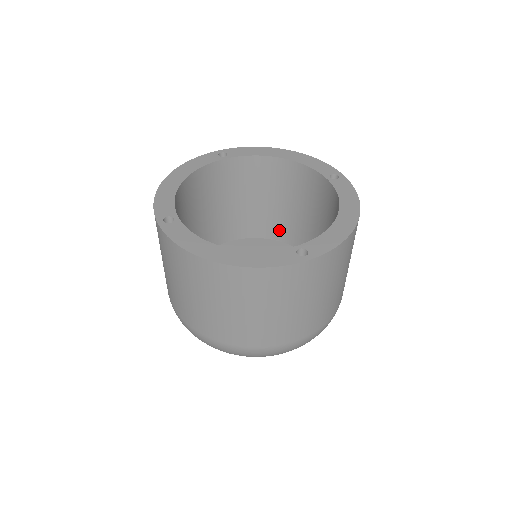
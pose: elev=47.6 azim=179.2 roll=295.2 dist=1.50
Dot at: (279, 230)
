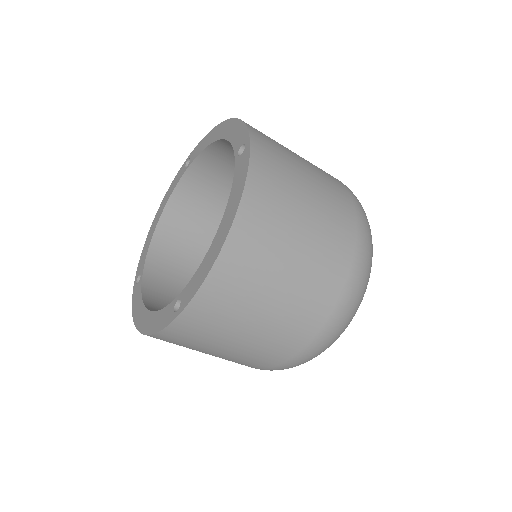
Dot at: occluded
